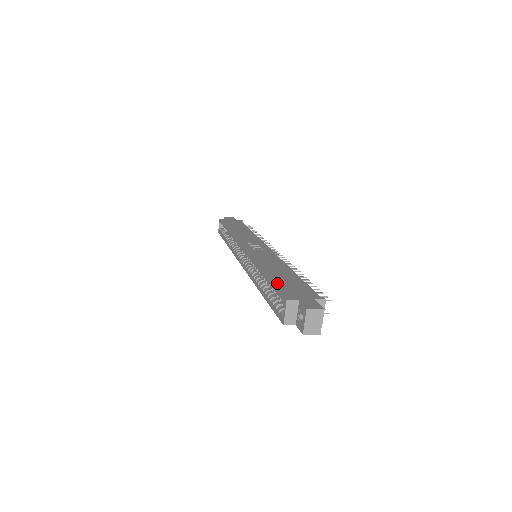
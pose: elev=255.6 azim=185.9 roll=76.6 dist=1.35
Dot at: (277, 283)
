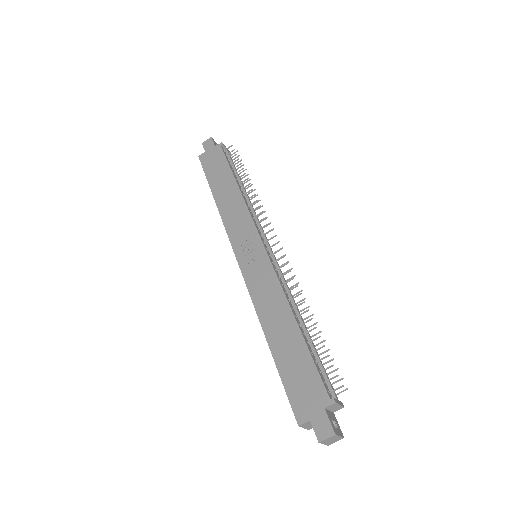
Dot at: (284, 376)
